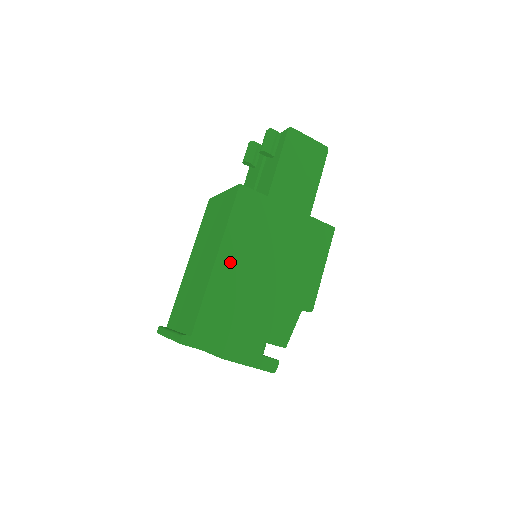
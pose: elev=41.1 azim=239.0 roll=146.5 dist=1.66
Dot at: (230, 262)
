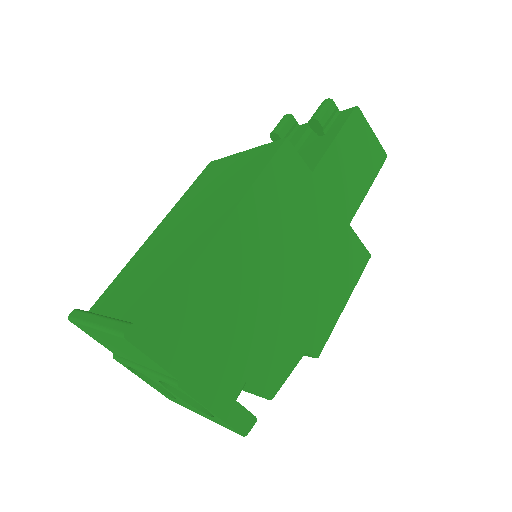
Dot at: (240, 238)
